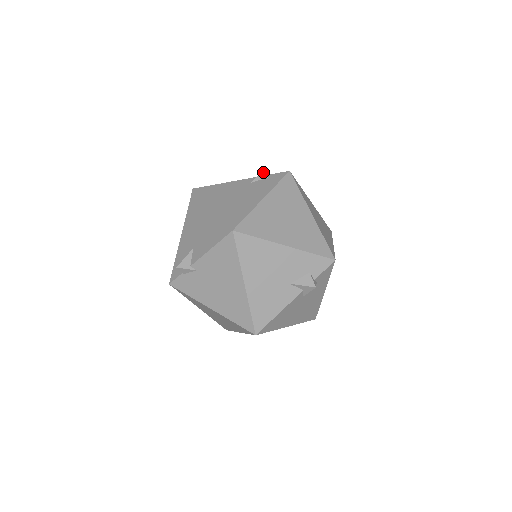
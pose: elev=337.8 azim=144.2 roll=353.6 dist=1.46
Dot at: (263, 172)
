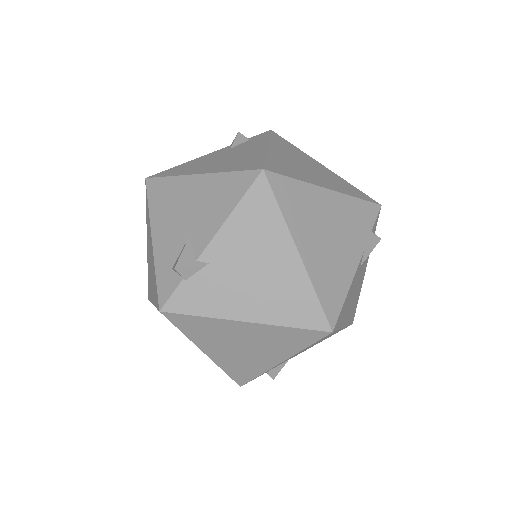
Dot at: (239, 136)
